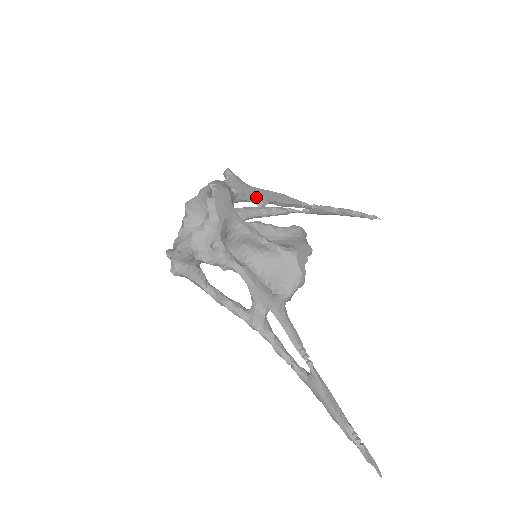
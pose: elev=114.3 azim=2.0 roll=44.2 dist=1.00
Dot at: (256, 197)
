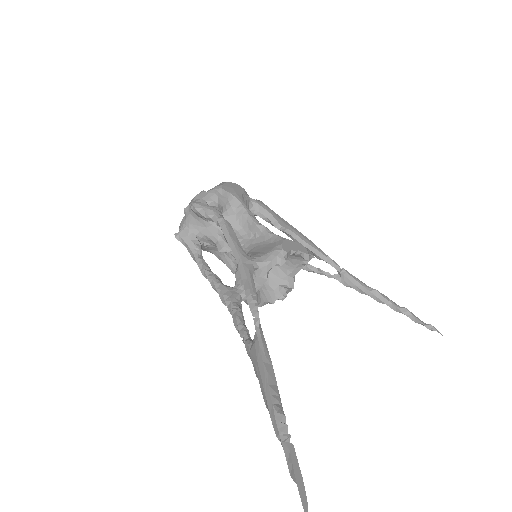
Dot at: (273, 217)
